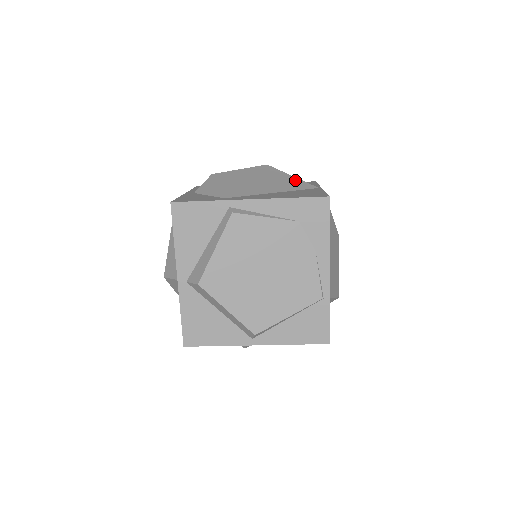
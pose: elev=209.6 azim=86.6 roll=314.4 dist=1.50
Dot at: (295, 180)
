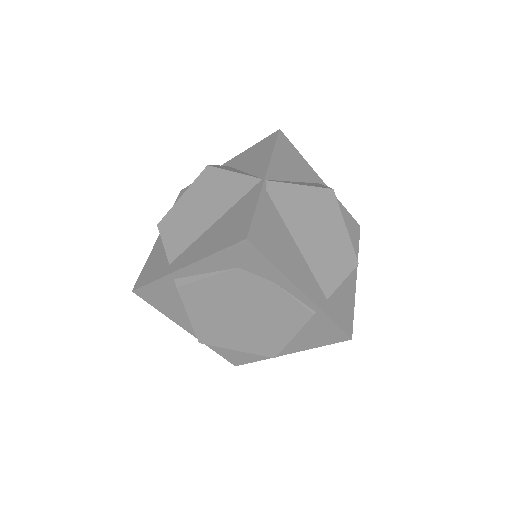
Dot at: (236, 180)
